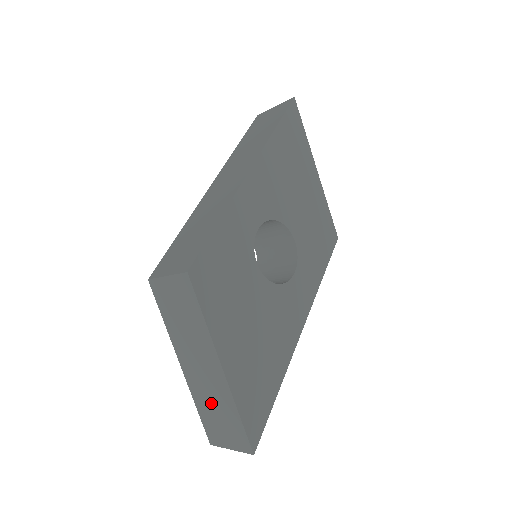
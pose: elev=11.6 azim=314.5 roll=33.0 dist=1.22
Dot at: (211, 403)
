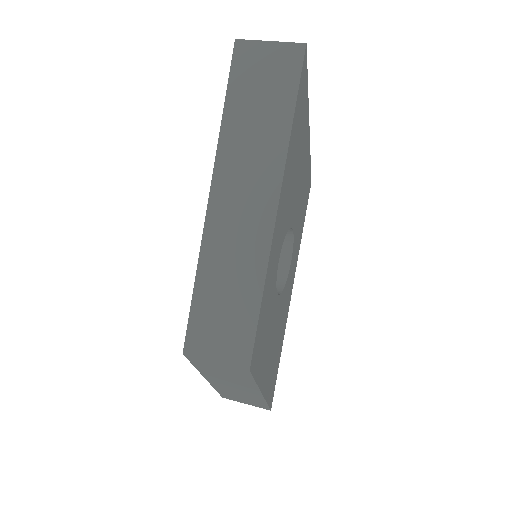
Dot at: (236, 394)
